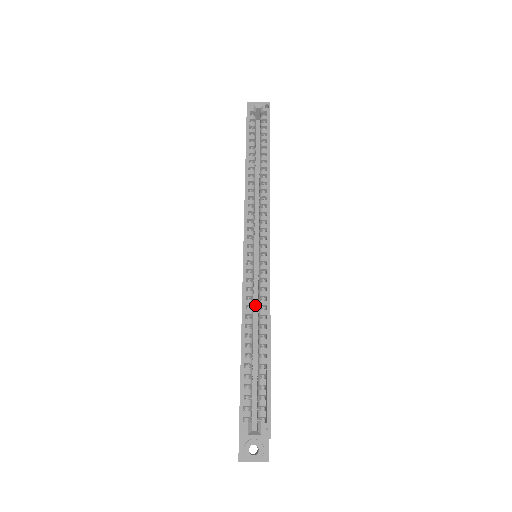
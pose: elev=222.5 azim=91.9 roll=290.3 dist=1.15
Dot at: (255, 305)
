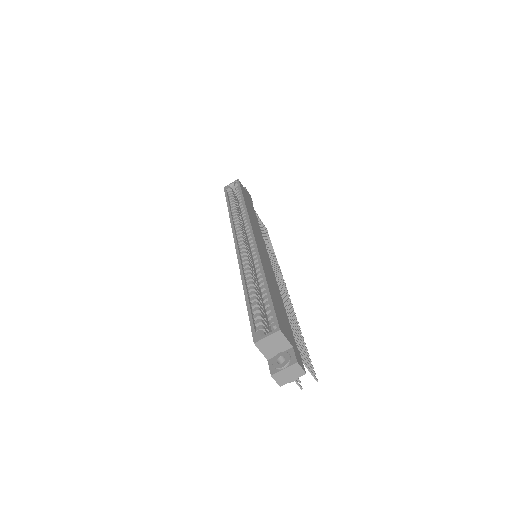
Dot at: occluded
